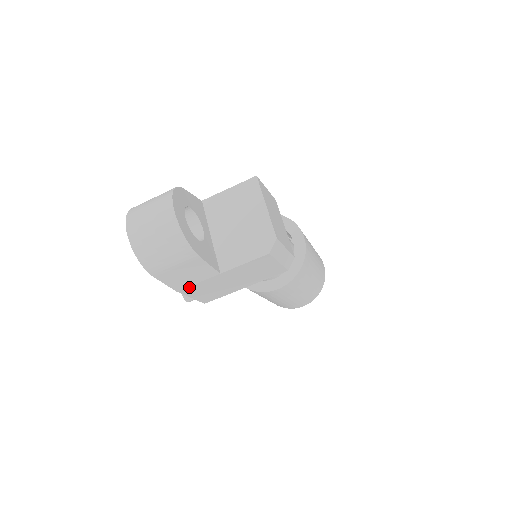
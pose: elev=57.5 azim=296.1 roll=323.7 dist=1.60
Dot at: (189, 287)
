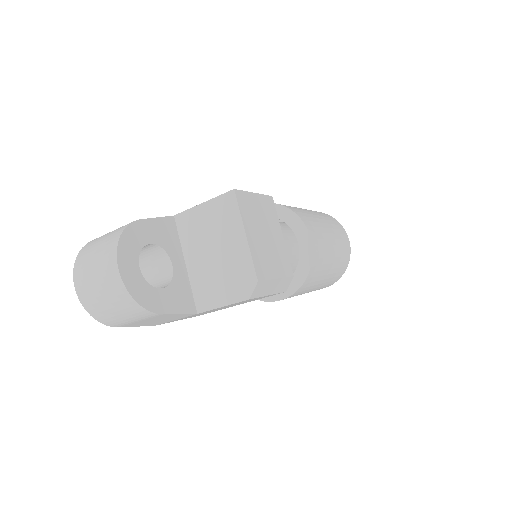
Dot at: (167, 322)
